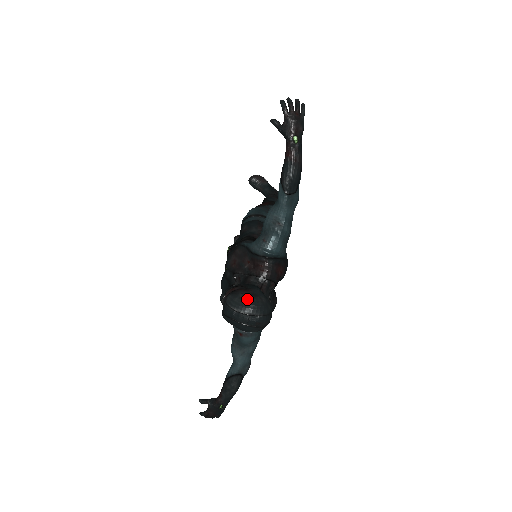
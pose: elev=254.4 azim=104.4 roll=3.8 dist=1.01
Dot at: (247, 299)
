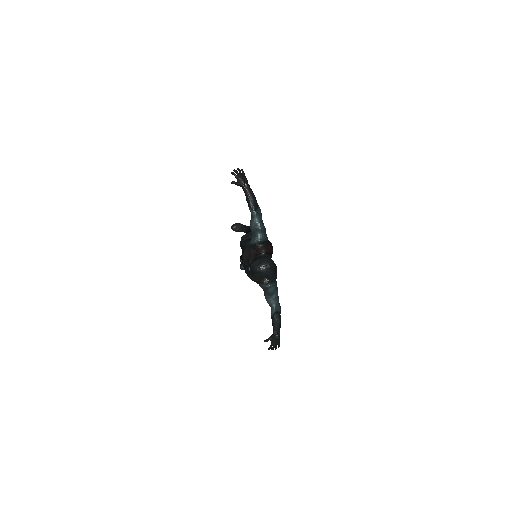
Dot at: (260, 260)
